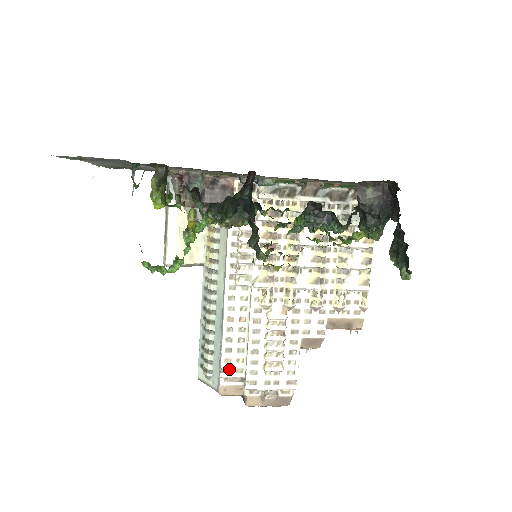
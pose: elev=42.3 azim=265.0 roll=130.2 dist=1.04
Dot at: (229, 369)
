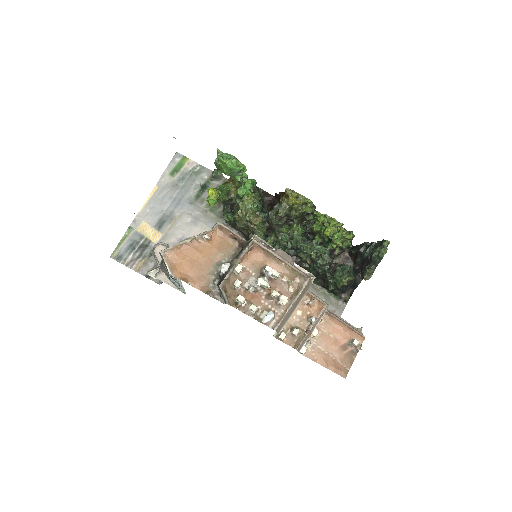
Dot at: occluded
